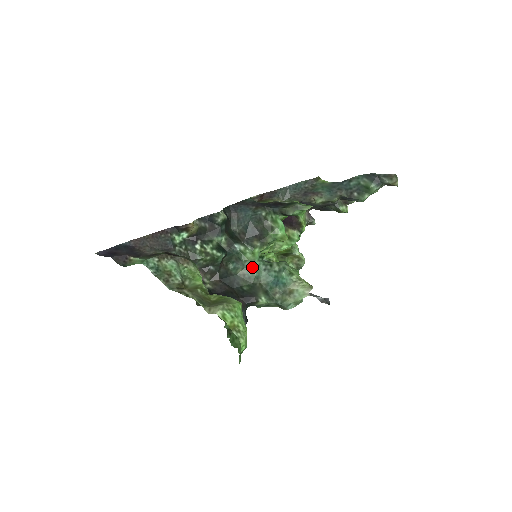
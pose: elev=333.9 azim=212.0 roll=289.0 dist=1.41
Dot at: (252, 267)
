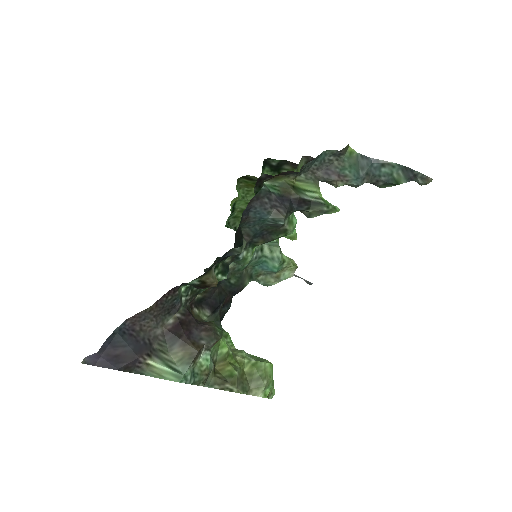
Dot at: occluded
